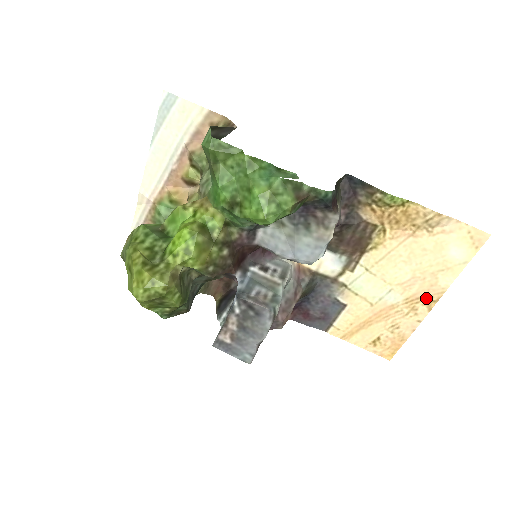
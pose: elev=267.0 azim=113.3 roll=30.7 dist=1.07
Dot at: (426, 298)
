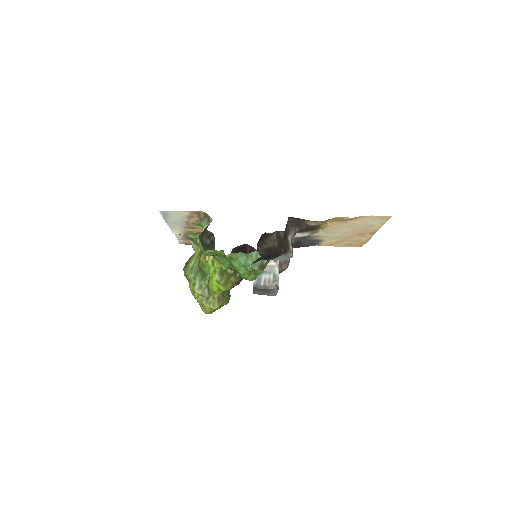
Dot at: (368, 233)
